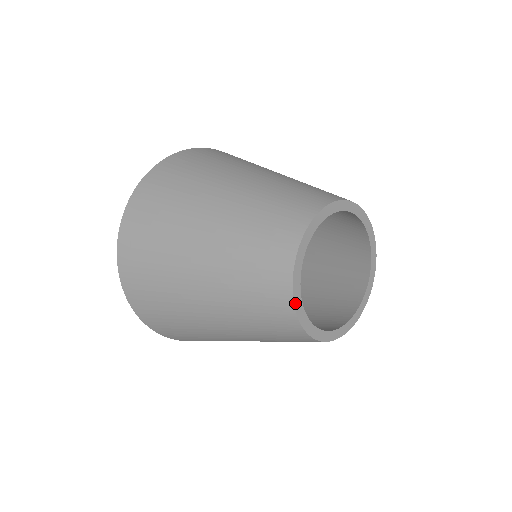
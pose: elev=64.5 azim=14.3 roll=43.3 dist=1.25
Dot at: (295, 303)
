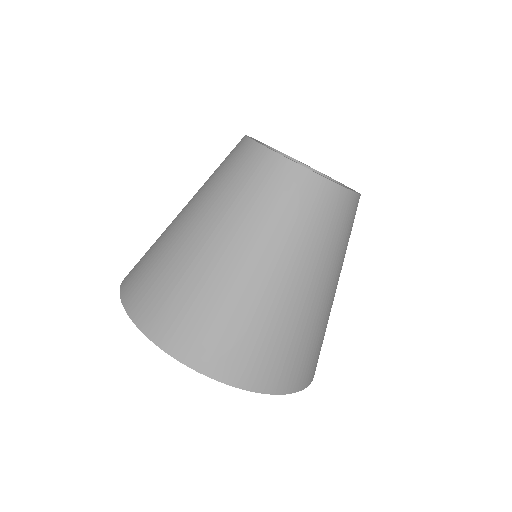
Dot at: (277, 153)
